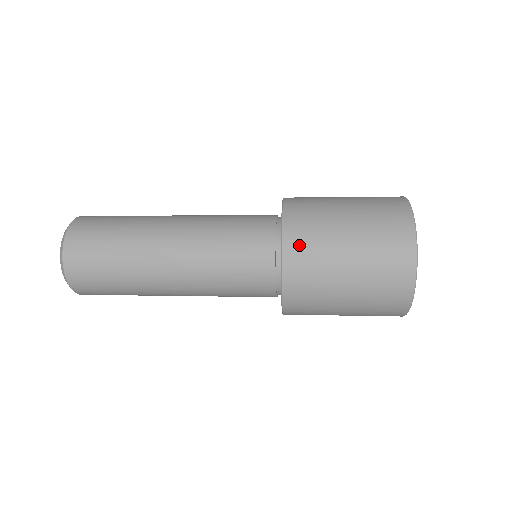
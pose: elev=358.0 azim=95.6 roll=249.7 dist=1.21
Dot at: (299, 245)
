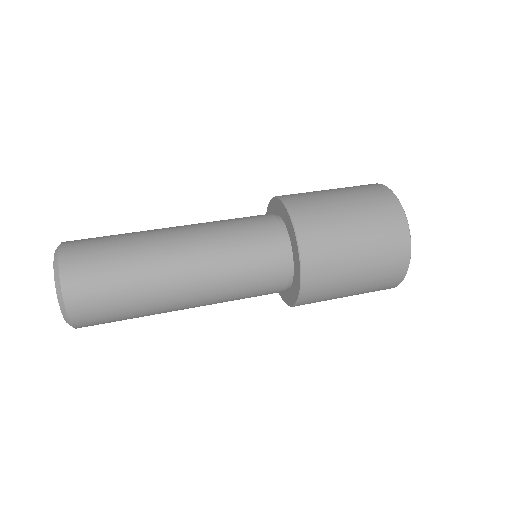
Dot at: (315, 291)
